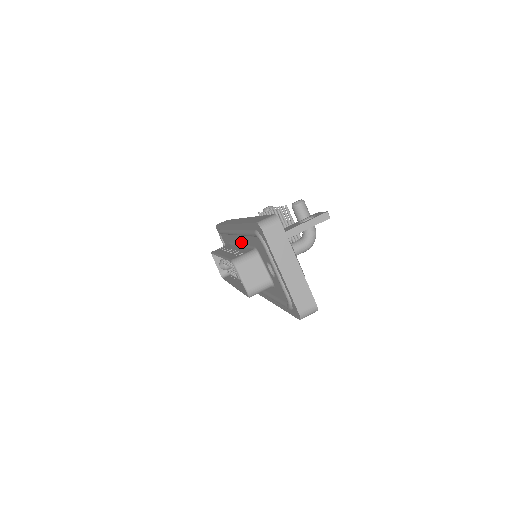
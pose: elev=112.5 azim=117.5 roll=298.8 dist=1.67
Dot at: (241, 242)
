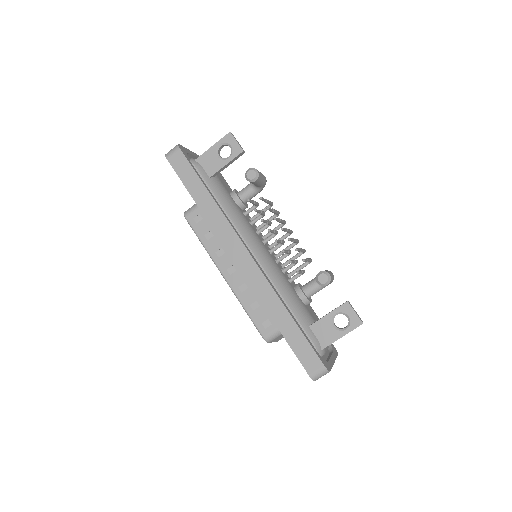
Dot at: occluded
